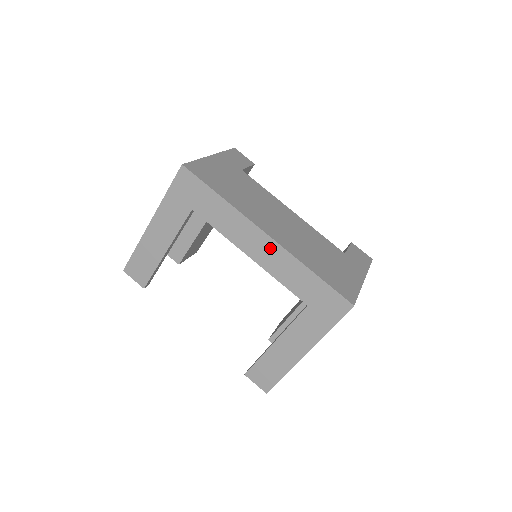
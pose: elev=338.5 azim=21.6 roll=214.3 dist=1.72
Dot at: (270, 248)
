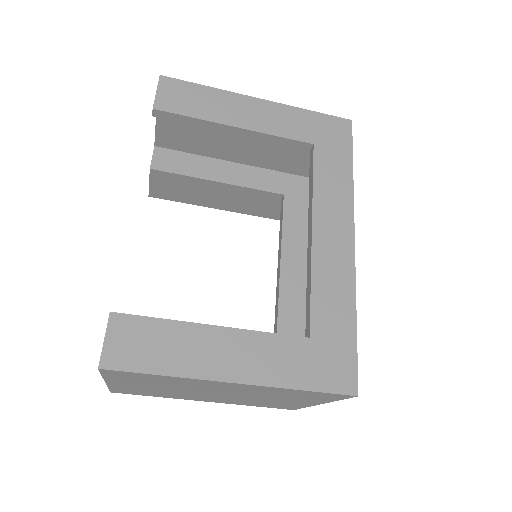
Dot at: (343, 251)
